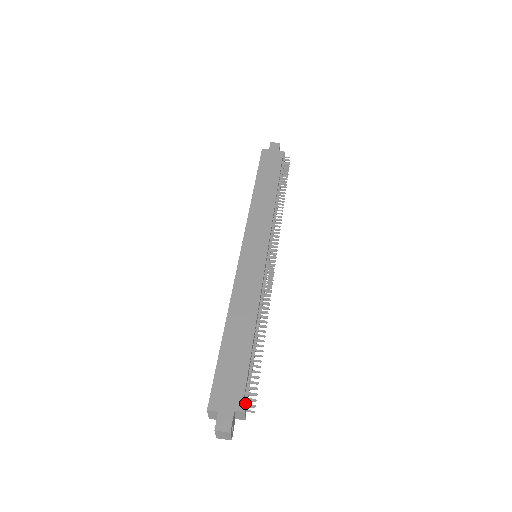
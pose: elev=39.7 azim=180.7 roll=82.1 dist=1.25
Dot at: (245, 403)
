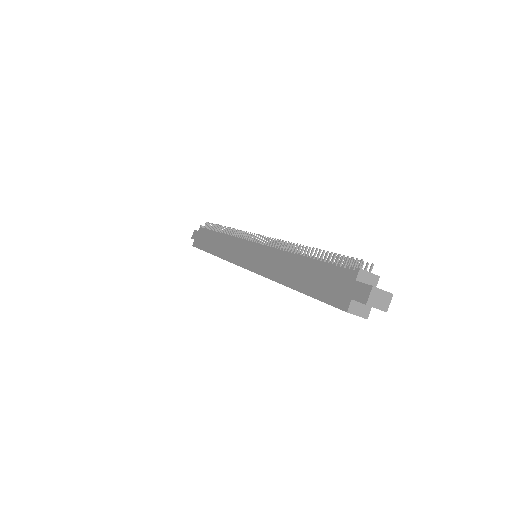
Dot at: occluded
